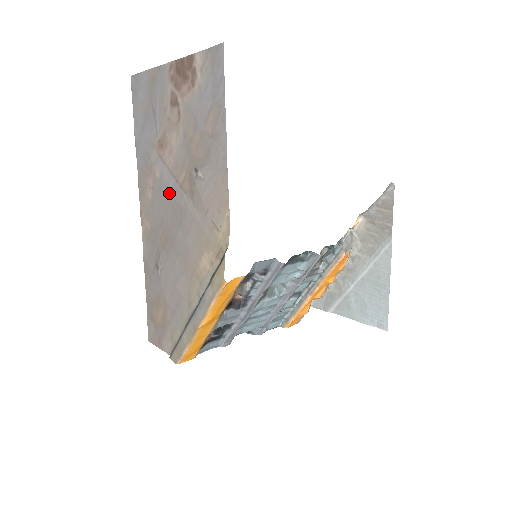
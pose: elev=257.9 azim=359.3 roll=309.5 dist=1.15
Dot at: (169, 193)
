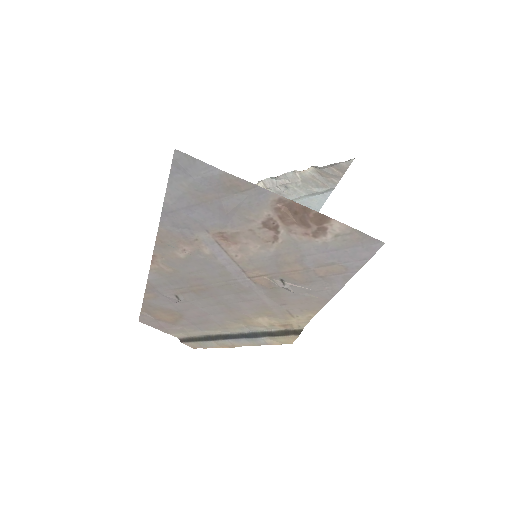
Dot at: (224, 271)
